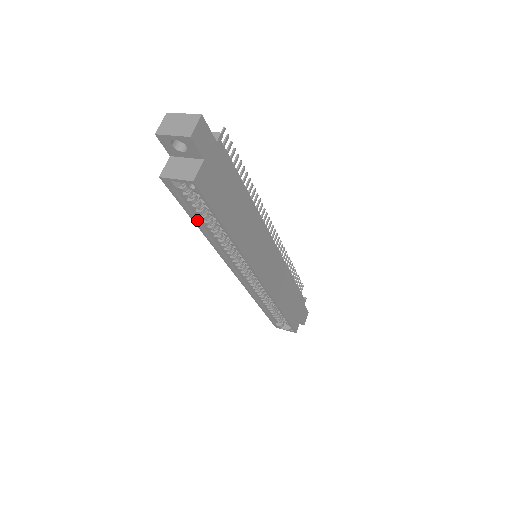
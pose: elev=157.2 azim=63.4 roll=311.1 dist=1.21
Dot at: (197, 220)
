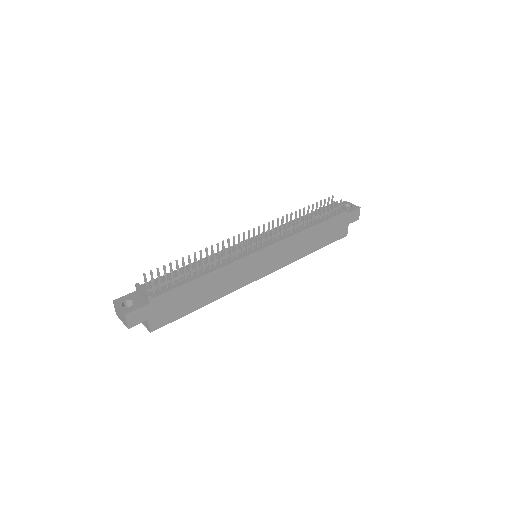
Dot at: occluded
